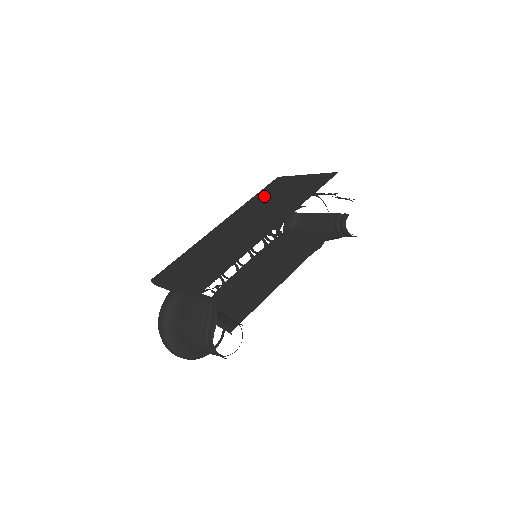
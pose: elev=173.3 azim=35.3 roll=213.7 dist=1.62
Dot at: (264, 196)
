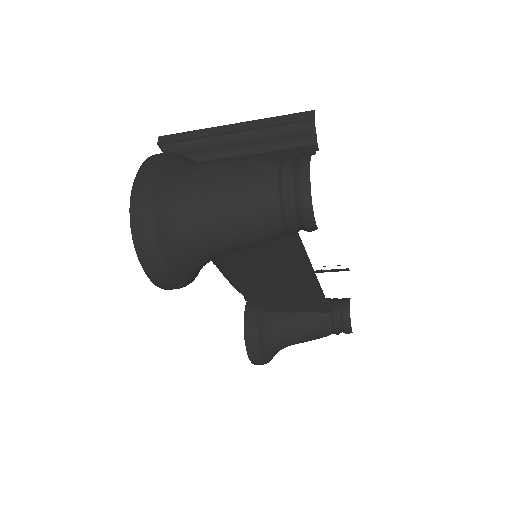
Dot at: occluded
